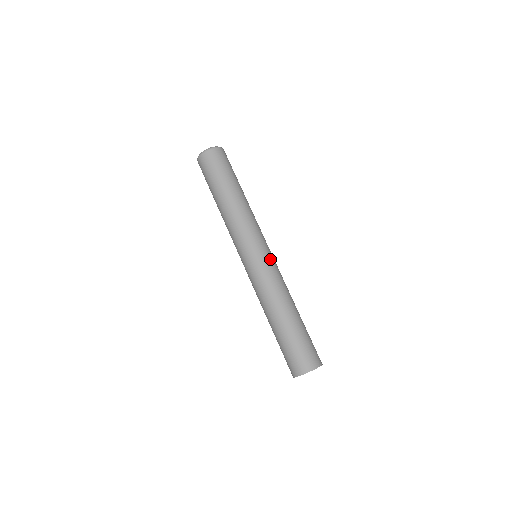
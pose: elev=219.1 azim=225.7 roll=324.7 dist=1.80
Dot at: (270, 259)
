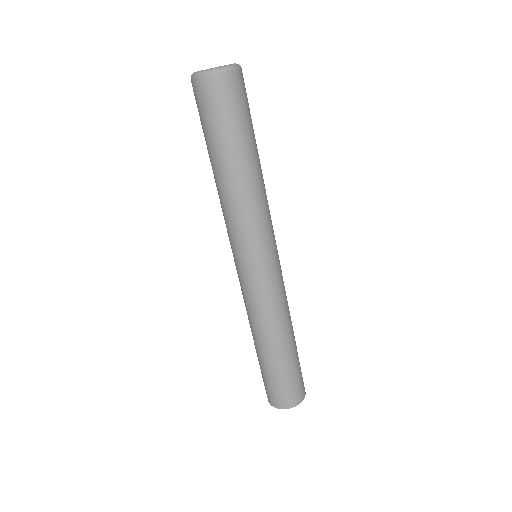
Dot at: (266, 277)
